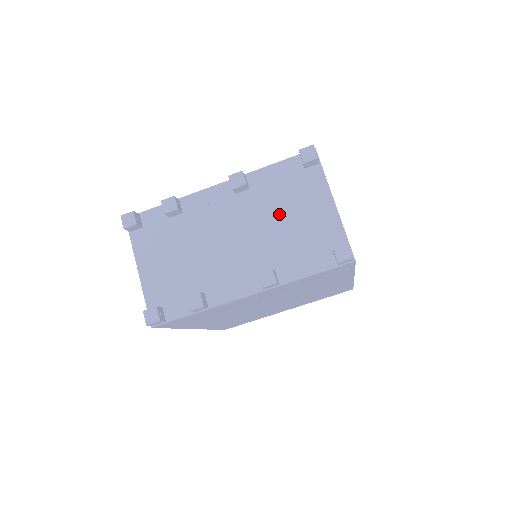
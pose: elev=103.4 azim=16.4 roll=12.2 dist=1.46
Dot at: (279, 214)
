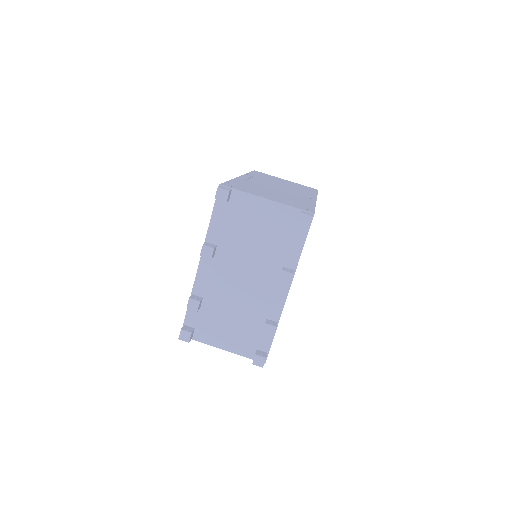
Dot at: (248, 239)
